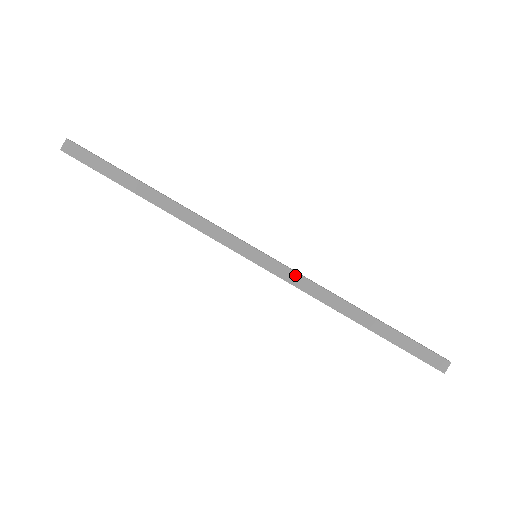
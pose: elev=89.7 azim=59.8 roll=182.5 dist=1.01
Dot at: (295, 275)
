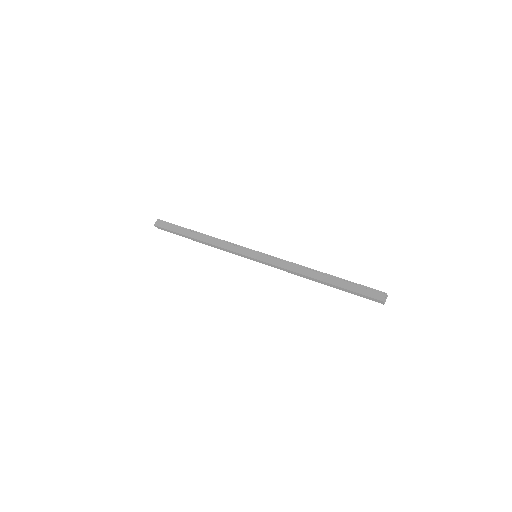
Dot at: occluded
